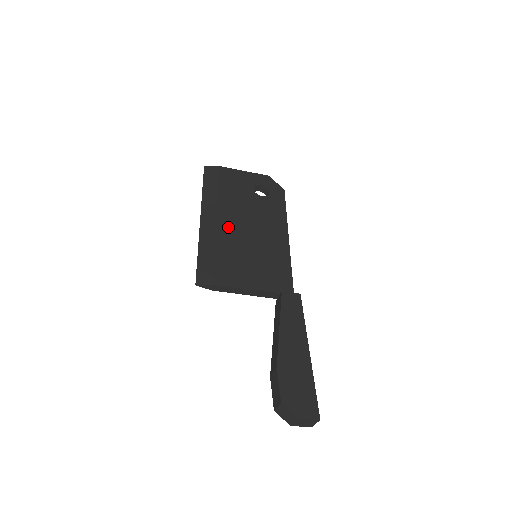
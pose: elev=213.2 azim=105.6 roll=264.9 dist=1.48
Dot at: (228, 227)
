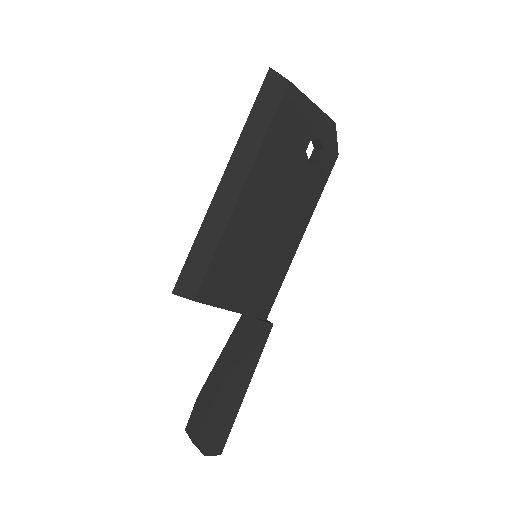
Dot at: (248, 209)
